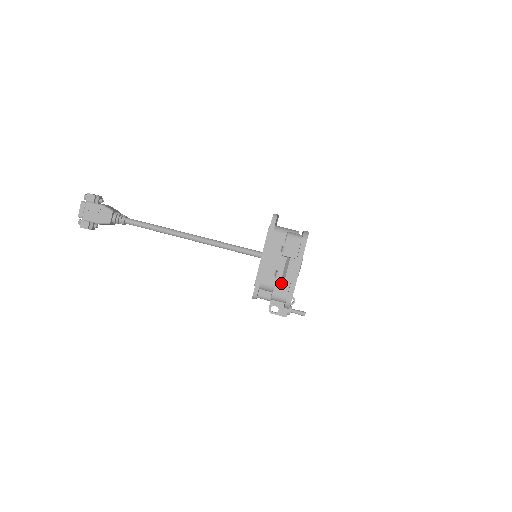
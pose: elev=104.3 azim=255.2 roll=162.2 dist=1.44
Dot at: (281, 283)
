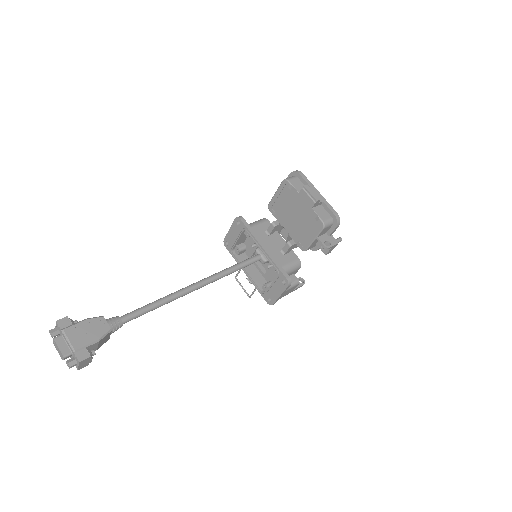
Dot at: (318, 210)
